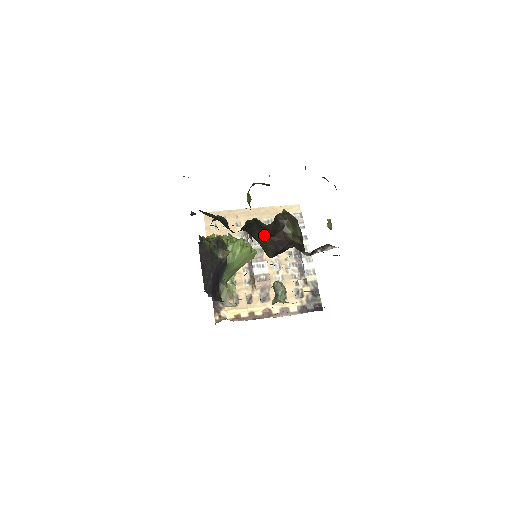
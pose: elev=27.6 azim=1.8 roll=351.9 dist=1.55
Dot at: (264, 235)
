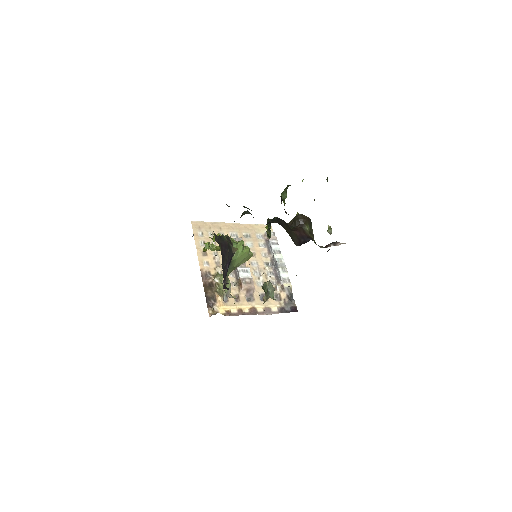
Dot at: (289, 229)
